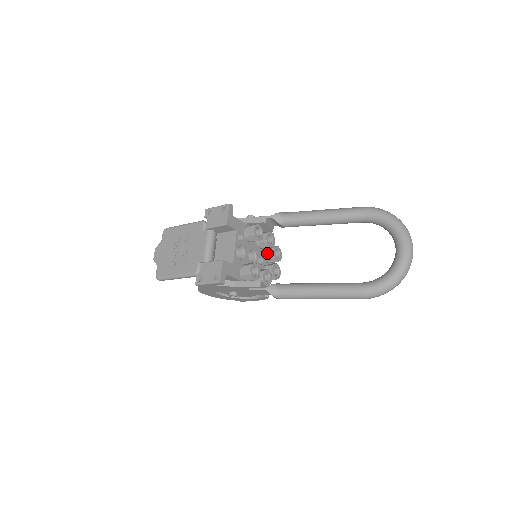
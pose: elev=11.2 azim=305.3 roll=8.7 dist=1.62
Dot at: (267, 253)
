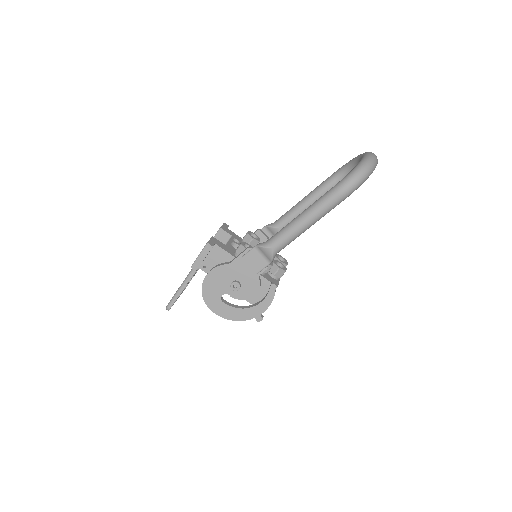
Dot at: occluded
